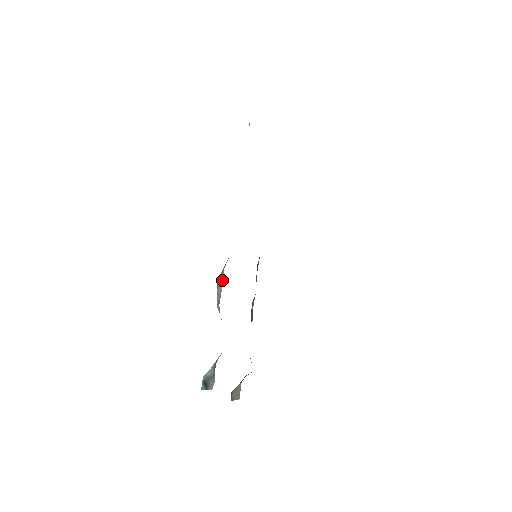
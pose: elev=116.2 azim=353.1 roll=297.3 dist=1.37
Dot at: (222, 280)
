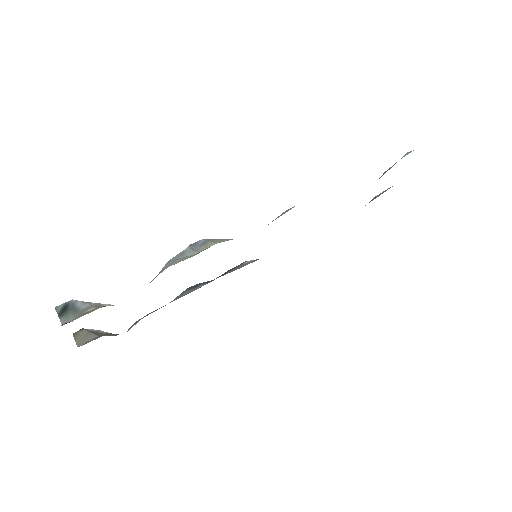
Dot at: (203, 248)
